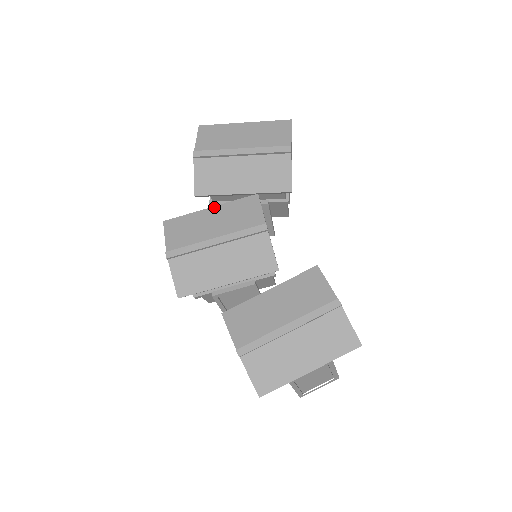
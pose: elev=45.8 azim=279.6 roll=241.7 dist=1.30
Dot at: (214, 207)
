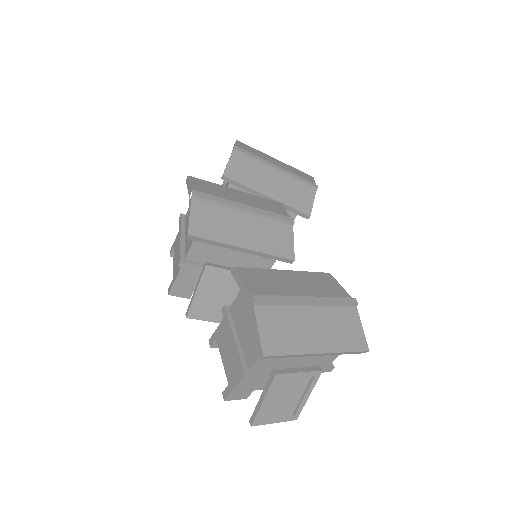
Dot at: (241, 191)
